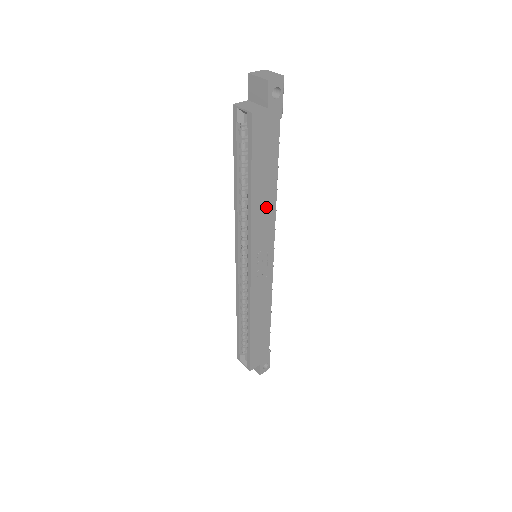
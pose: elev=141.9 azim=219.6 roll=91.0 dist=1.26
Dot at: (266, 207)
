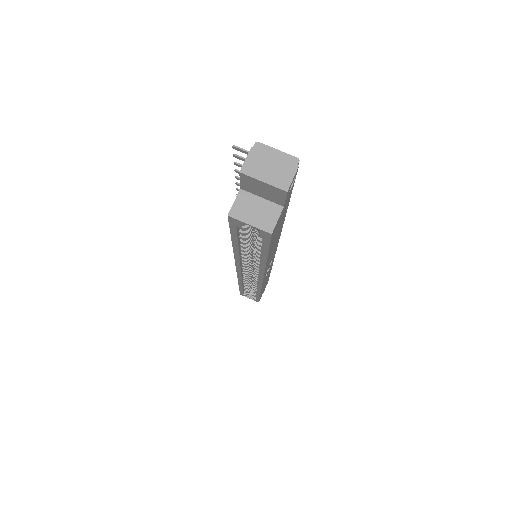
Dot at: (275, 245)
